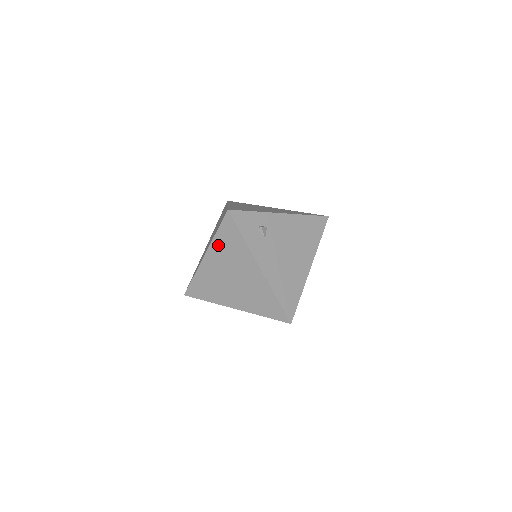
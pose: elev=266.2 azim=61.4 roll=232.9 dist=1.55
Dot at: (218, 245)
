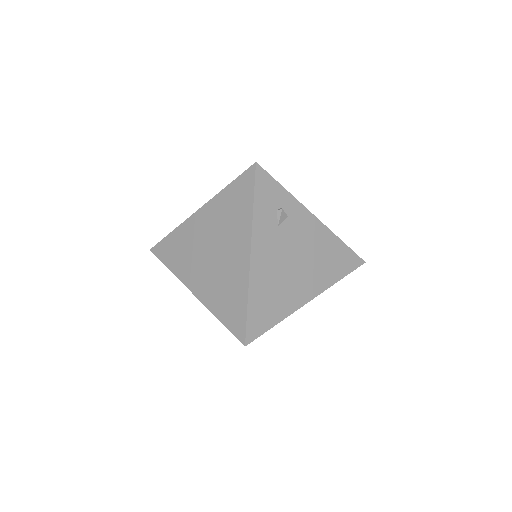
Dot at: (220, 203)
